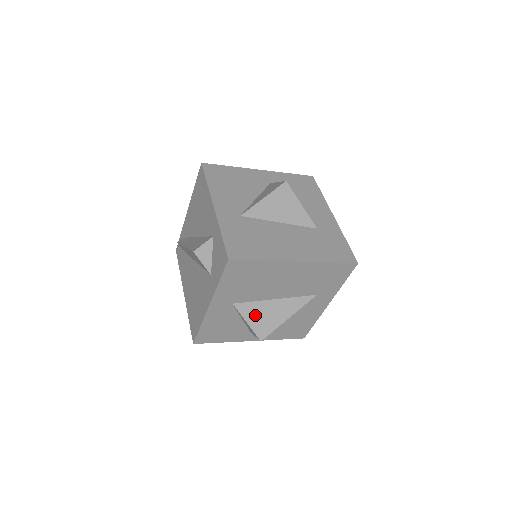
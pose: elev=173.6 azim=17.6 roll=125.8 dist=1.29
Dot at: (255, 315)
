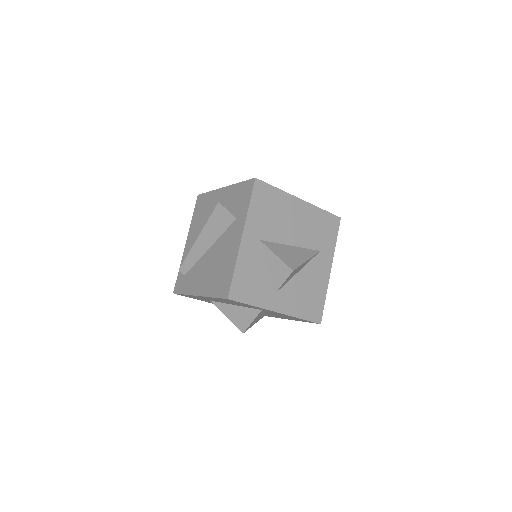
Dot at: (280, 252)
